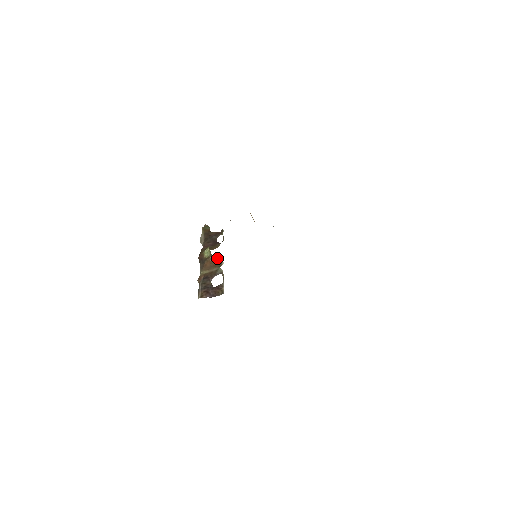
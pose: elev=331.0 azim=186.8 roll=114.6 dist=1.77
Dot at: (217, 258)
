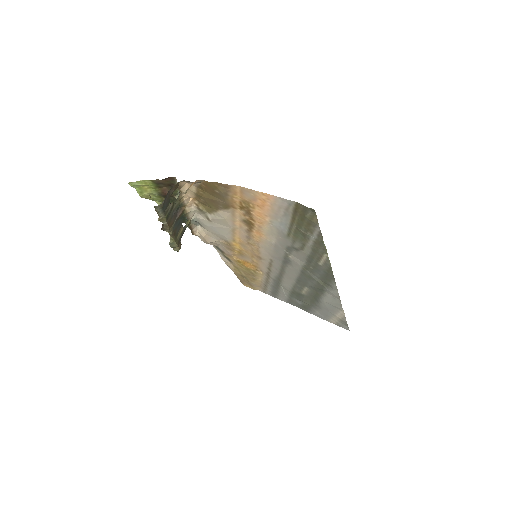
Dot at: occluded
